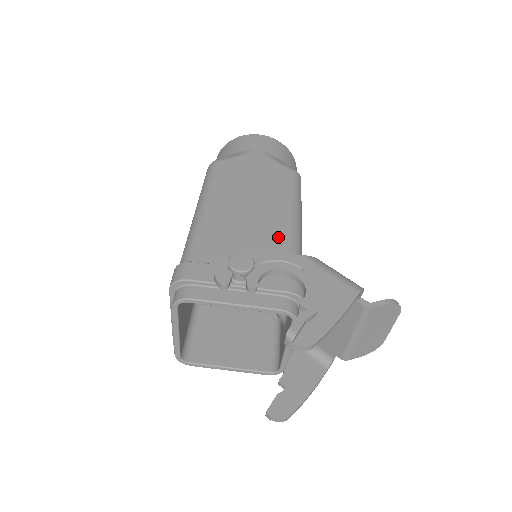
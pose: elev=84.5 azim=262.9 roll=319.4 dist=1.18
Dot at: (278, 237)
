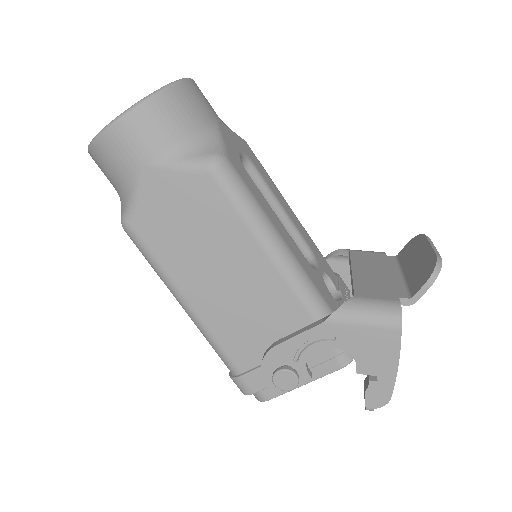
Dot at: (281, 297)
